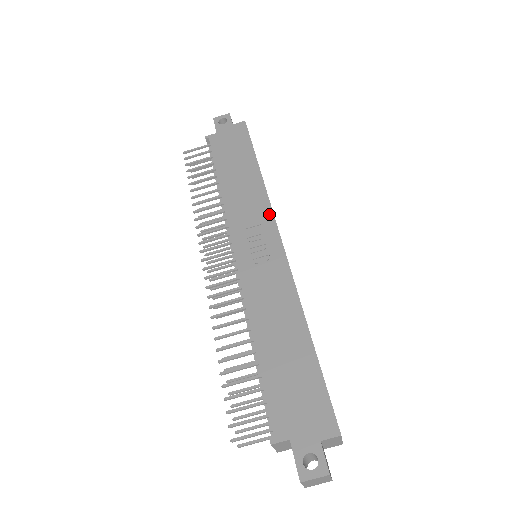
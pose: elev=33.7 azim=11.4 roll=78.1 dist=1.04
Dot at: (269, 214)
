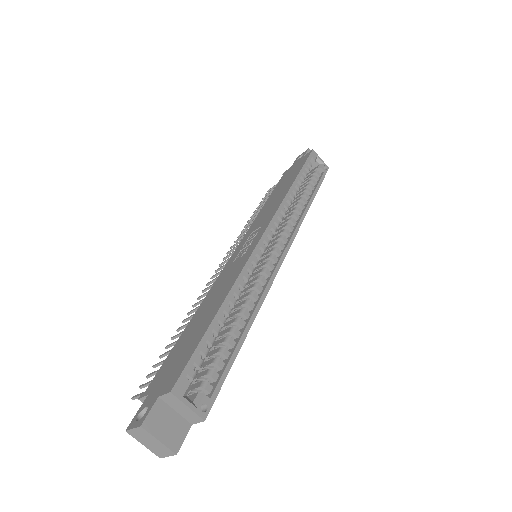
Dot at: (272, 215)
